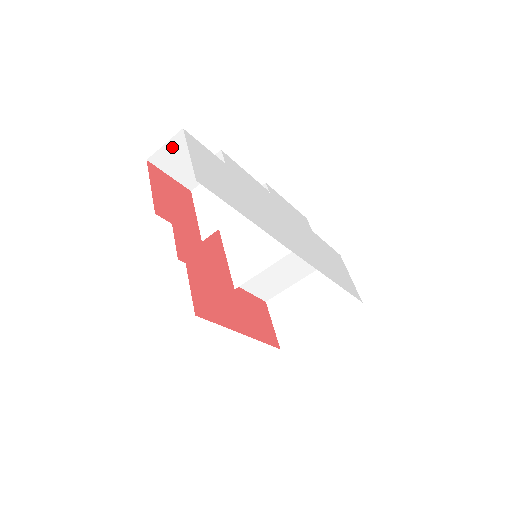
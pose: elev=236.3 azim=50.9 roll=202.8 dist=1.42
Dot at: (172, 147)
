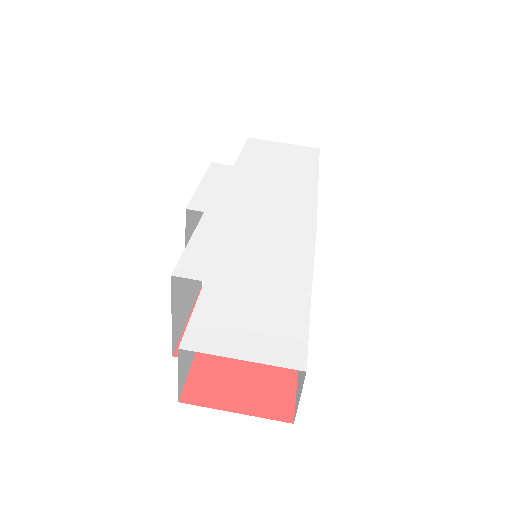
Dot at: (181, 364)
